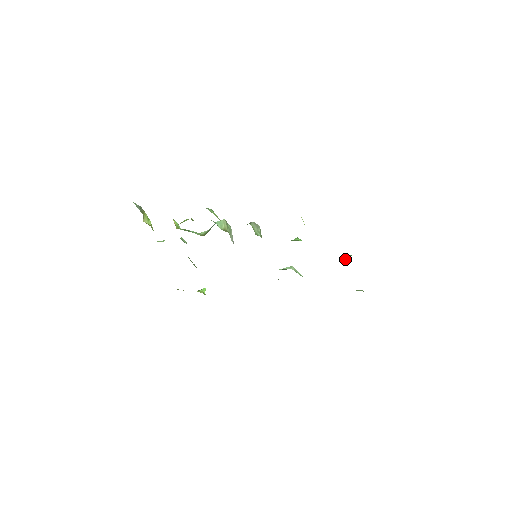
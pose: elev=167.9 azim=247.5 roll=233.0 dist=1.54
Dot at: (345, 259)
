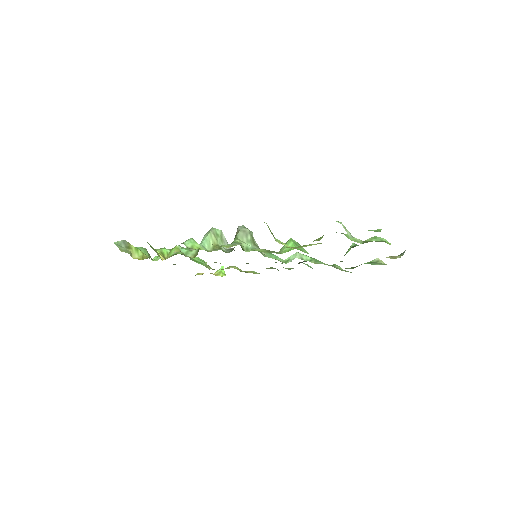
Dot at: (347, 252)
